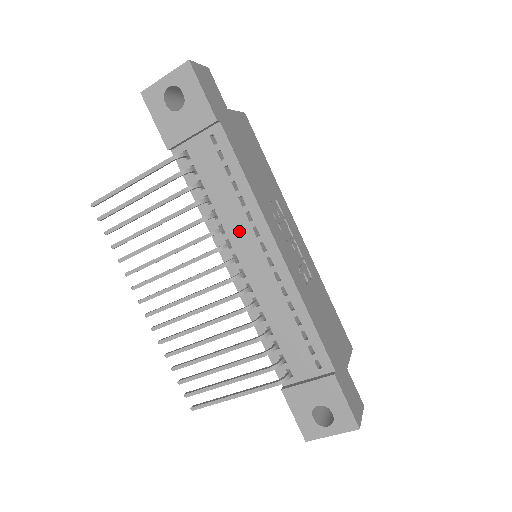
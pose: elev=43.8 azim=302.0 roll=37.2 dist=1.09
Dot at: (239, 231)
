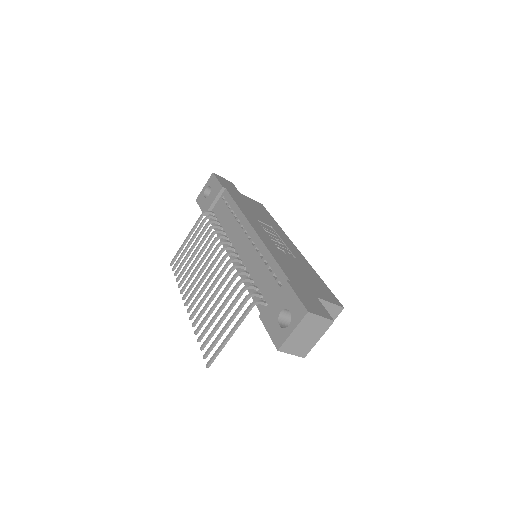
Dot at: (235, 233)
